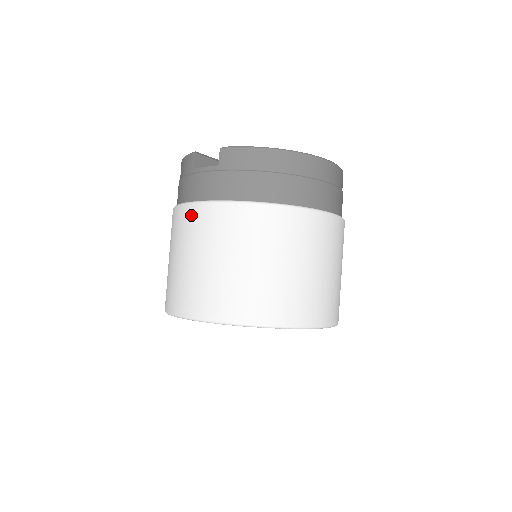
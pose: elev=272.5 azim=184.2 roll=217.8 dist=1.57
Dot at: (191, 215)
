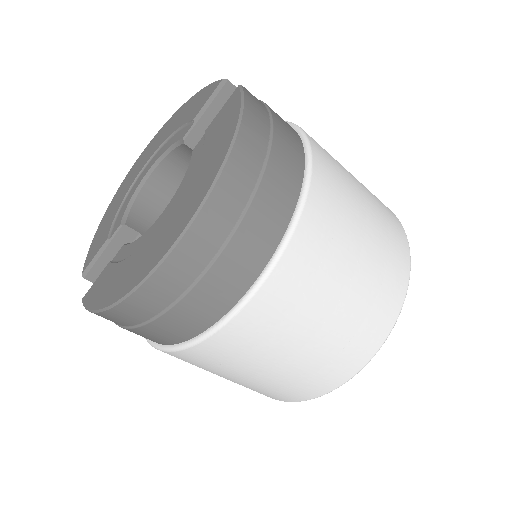
Dot at: occluded
